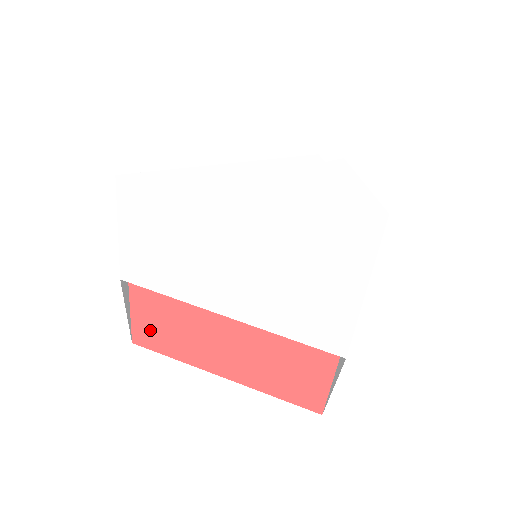
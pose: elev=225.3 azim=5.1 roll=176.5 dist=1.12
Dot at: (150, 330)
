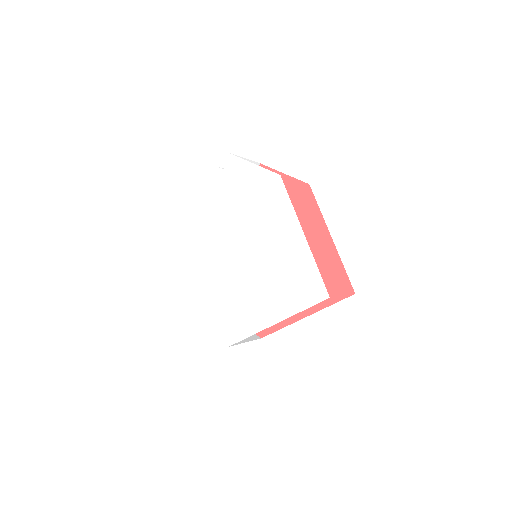
Dot at: occluded
